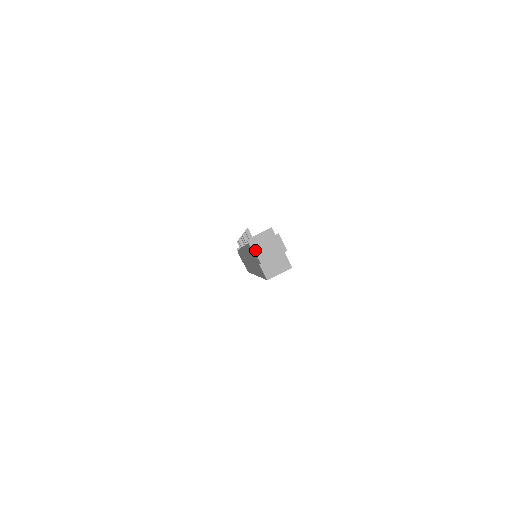
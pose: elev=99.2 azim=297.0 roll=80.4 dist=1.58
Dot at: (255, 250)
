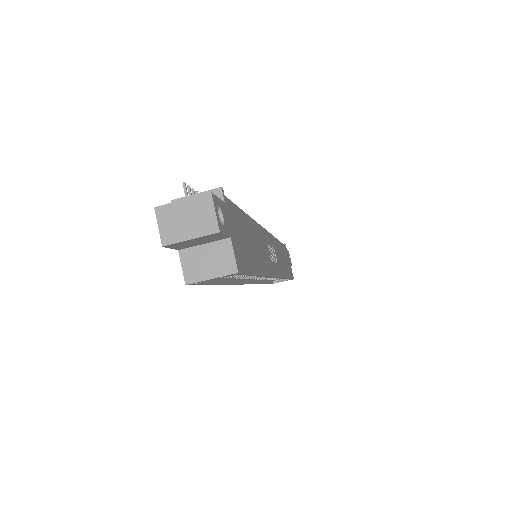
Dot at: (158, 216)
